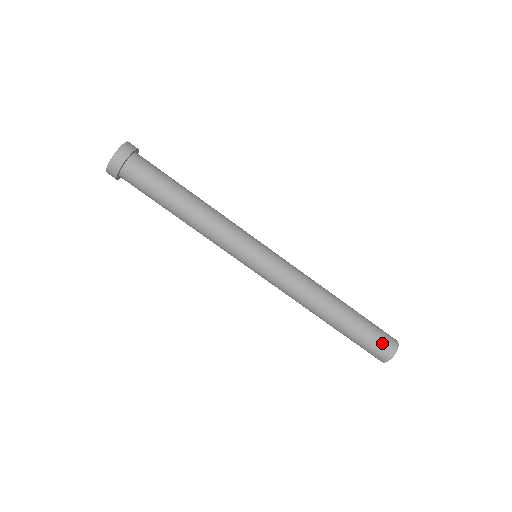
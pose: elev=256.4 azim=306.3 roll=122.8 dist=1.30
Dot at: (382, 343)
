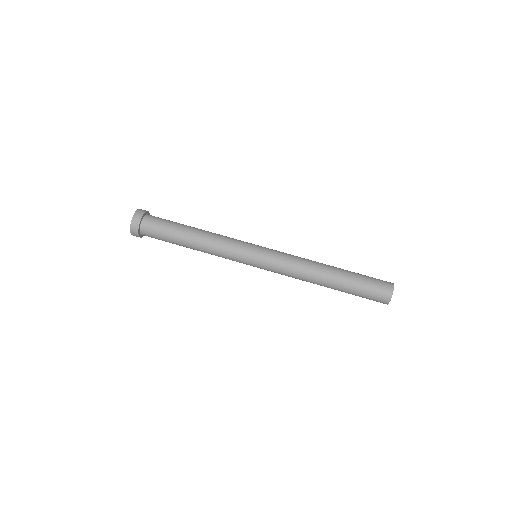
Dot at: (379, 282)
